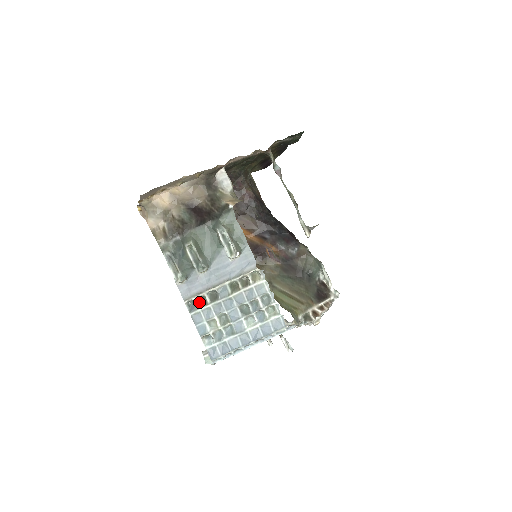
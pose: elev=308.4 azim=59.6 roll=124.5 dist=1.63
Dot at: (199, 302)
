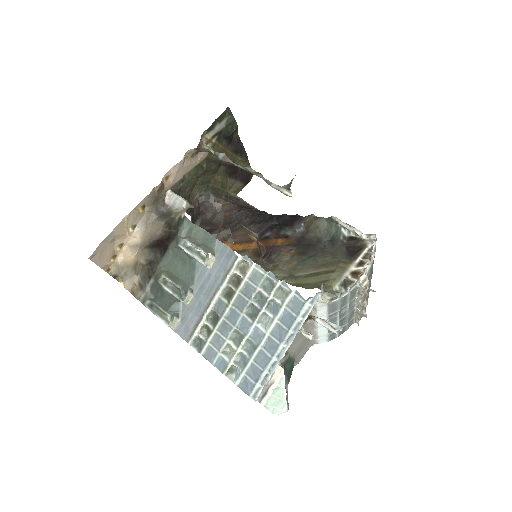
Dot at: (203, 335)
